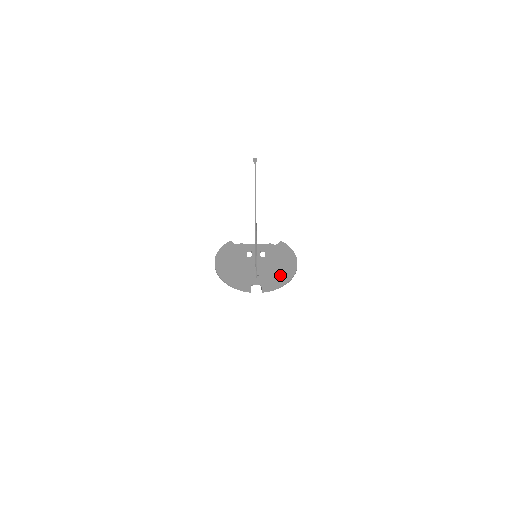
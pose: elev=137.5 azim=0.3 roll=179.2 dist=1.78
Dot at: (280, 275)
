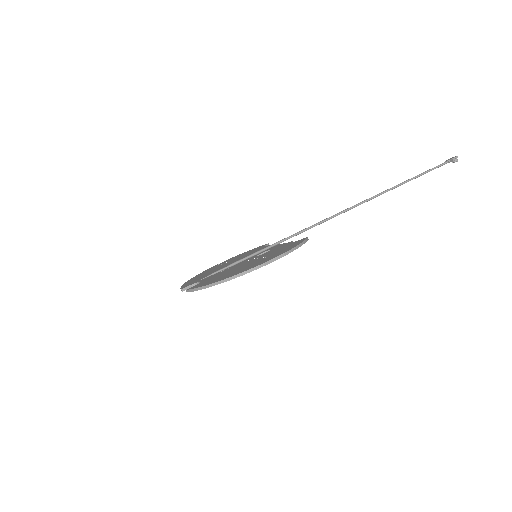
Dot at: (230, 273)
